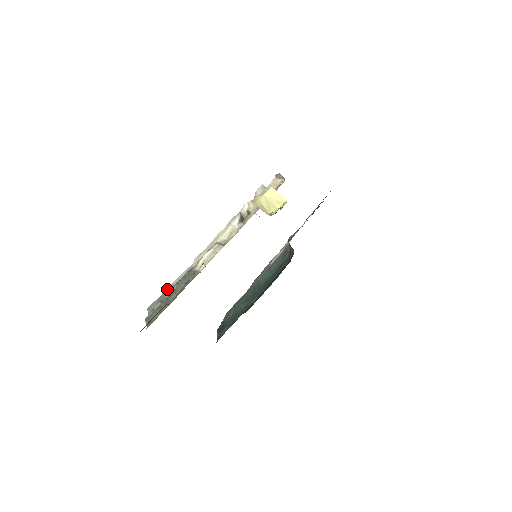
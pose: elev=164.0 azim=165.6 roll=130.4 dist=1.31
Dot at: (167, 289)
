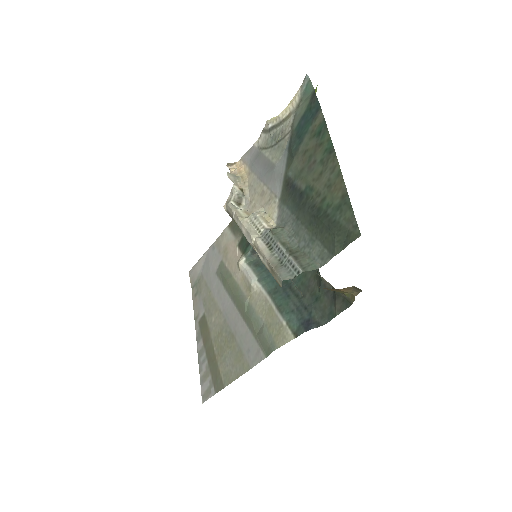
Dot at: (270, 259)
